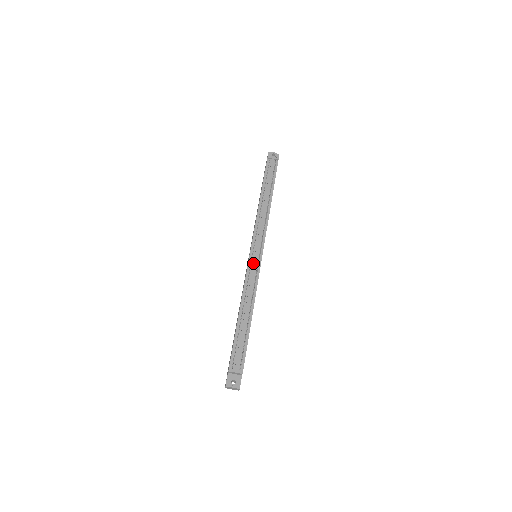
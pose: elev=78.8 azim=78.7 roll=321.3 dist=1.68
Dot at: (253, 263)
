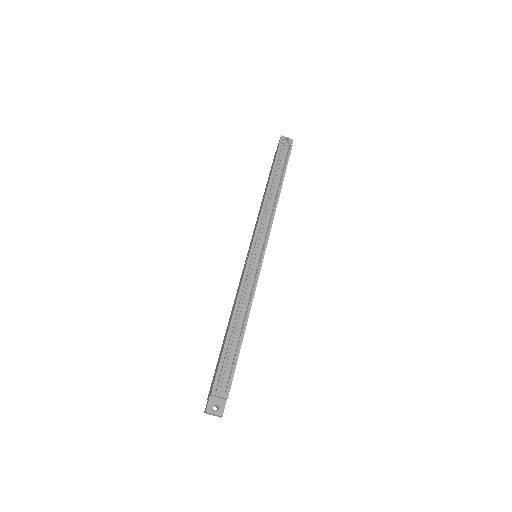
Dot at: (252, 264)
